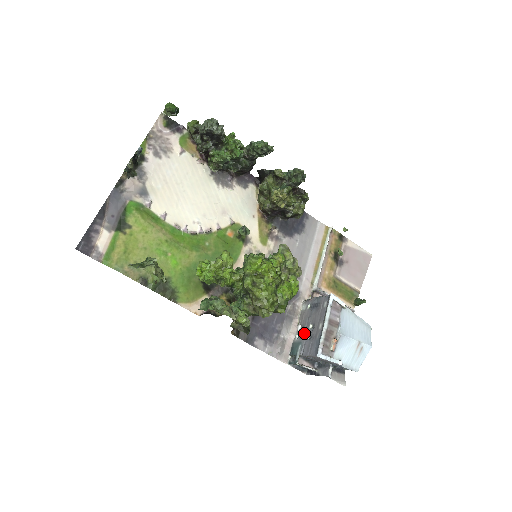
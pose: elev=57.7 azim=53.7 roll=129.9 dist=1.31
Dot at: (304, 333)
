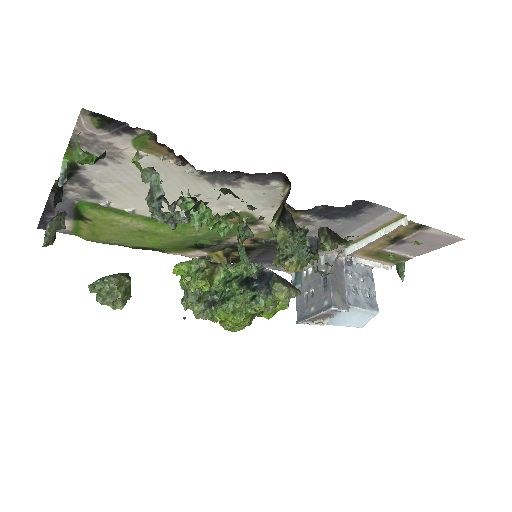
Dot at: (307, 284)
